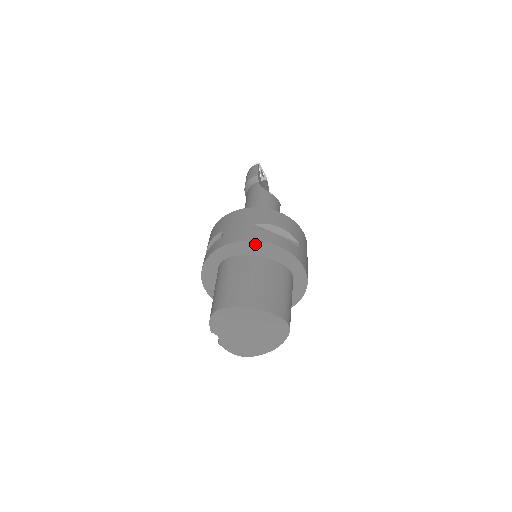
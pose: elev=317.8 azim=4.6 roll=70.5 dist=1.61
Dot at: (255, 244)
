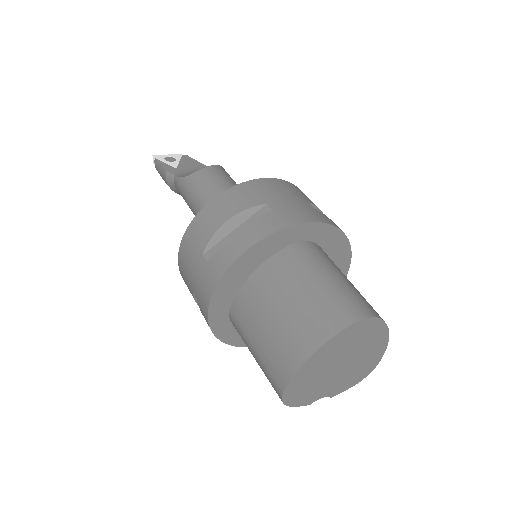
Dot at: (227, 278)
